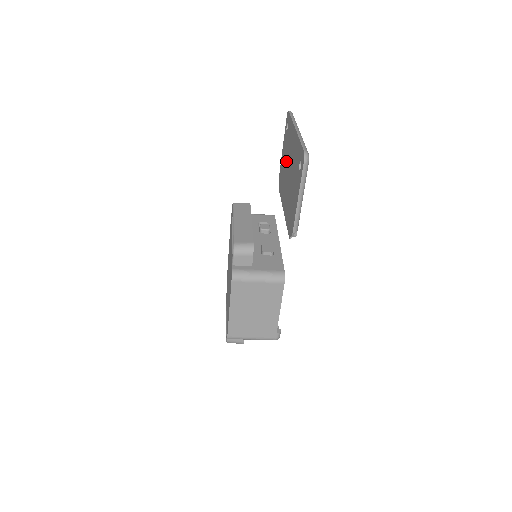
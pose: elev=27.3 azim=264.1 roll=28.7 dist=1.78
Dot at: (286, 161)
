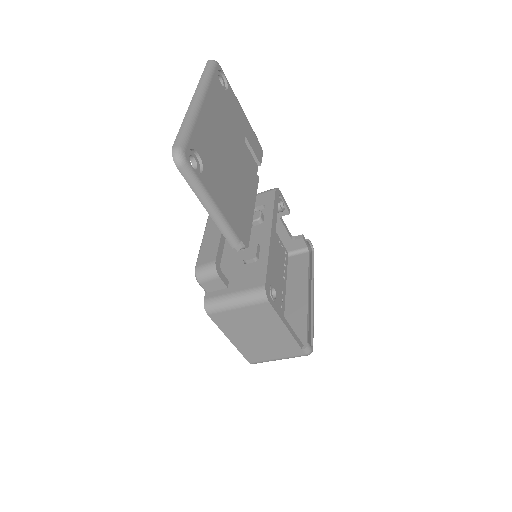
Dot at: occluded
